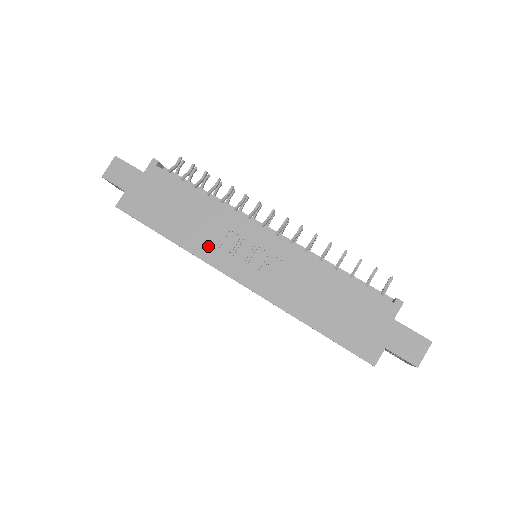
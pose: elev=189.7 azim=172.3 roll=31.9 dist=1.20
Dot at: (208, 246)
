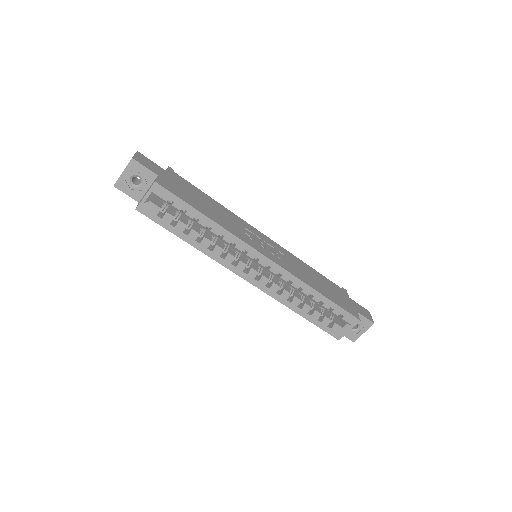
Dot at: (238, 232)
